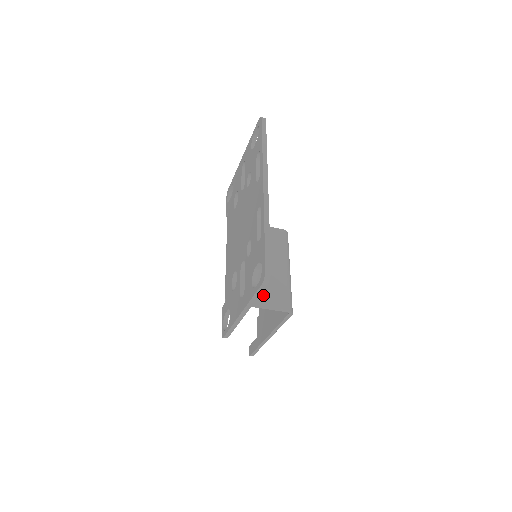
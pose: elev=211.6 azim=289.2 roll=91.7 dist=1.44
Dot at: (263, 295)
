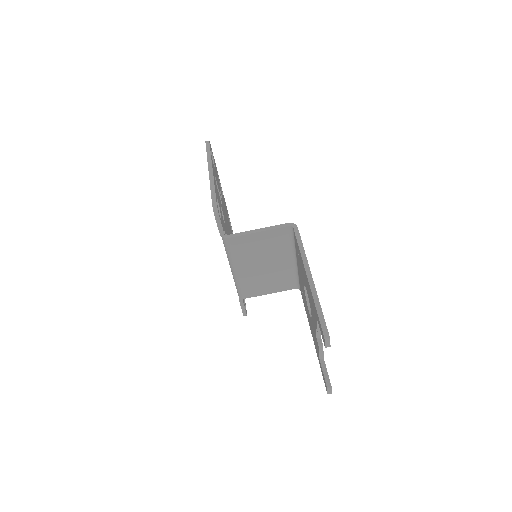
Dot at: (263, 237)
